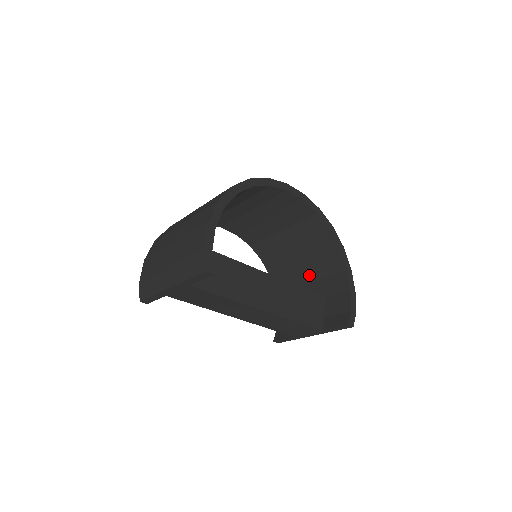
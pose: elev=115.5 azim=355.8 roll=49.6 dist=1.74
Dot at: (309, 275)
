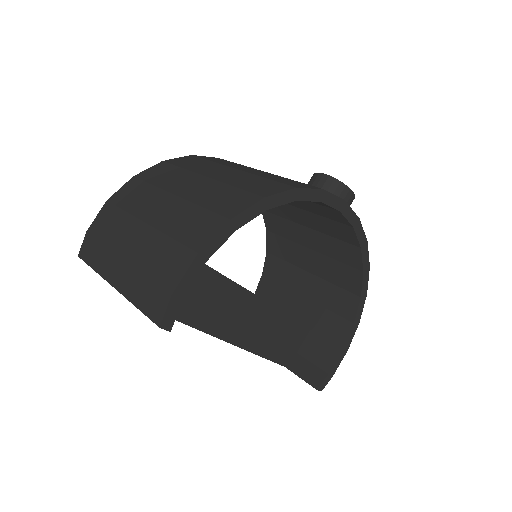
Dot at: (309, 290)
